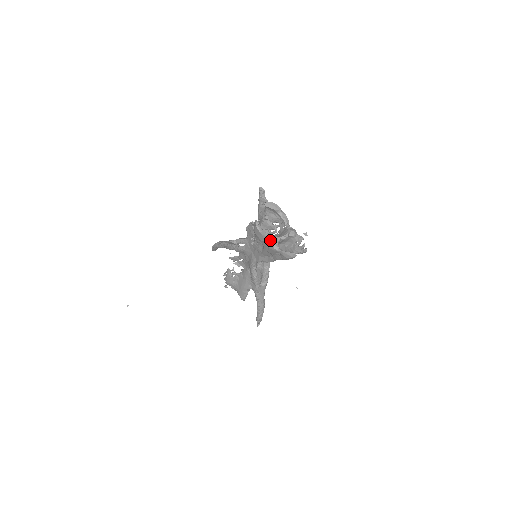
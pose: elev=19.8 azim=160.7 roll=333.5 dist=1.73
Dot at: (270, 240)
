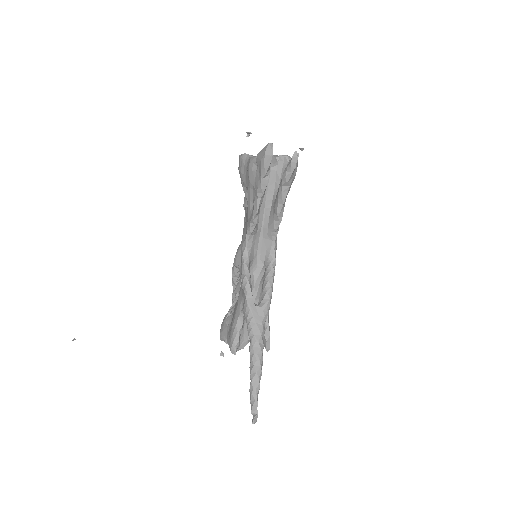
Dot at: occluded
